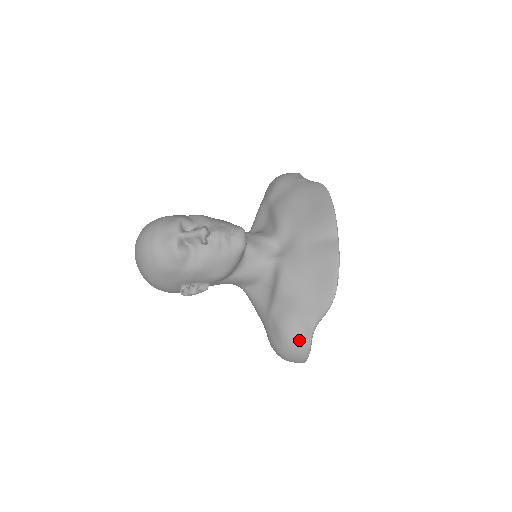
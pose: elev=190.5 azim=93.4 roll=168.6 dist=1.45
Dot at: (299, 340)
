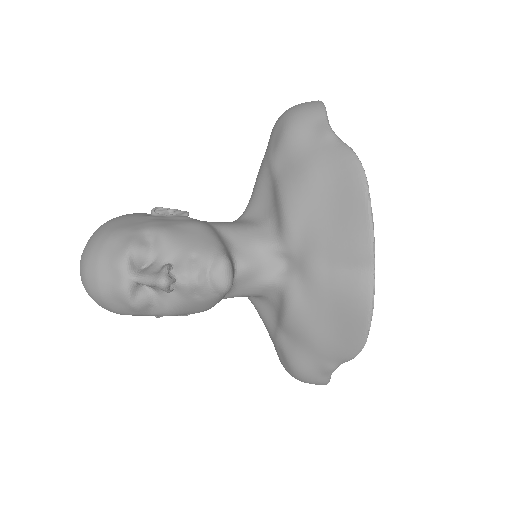
Dot at: (314, 377)
